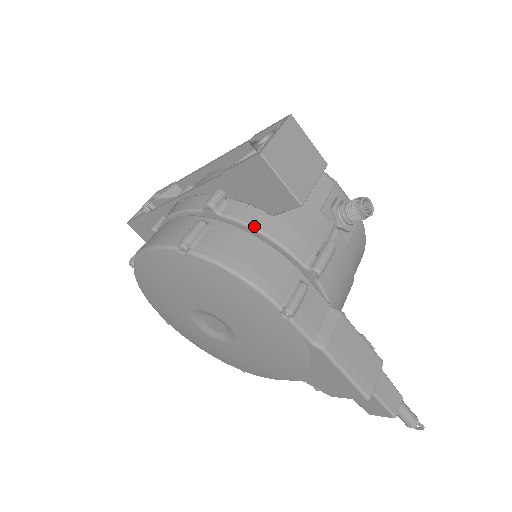
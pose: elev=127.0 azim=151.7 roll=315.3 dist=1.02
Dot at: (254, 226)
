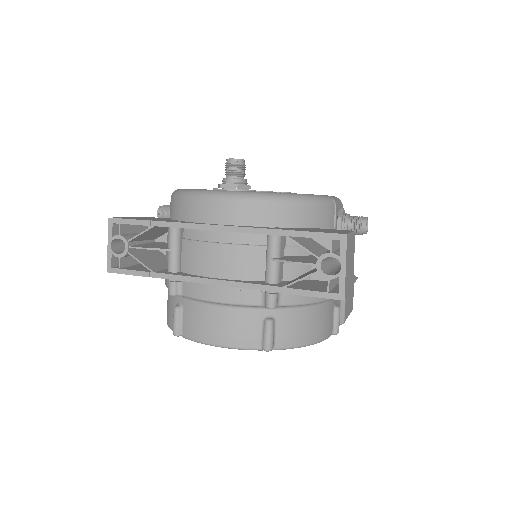
Dot at: (308, 303)
